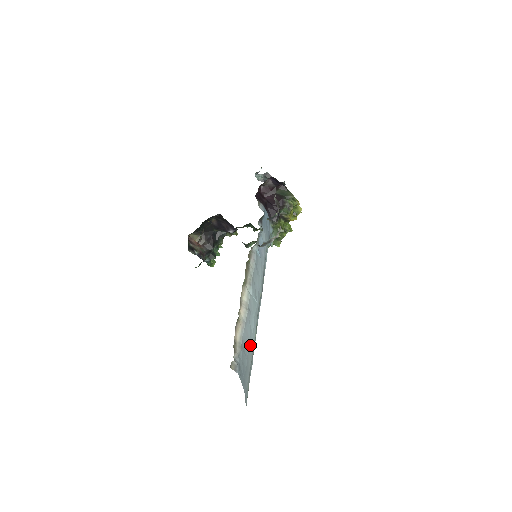
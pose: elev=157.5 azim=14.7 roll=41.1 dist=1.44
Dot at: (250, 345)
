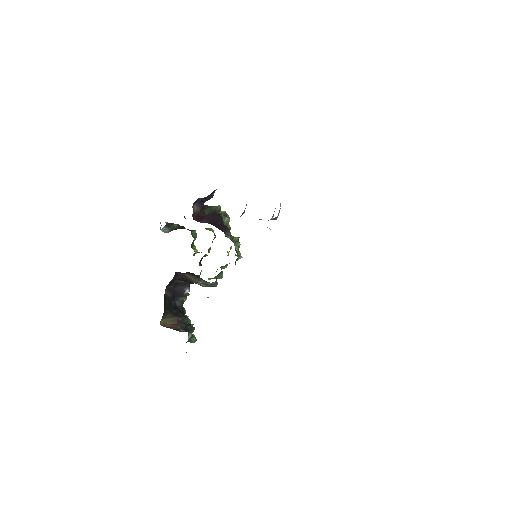
Dot at: occluded
